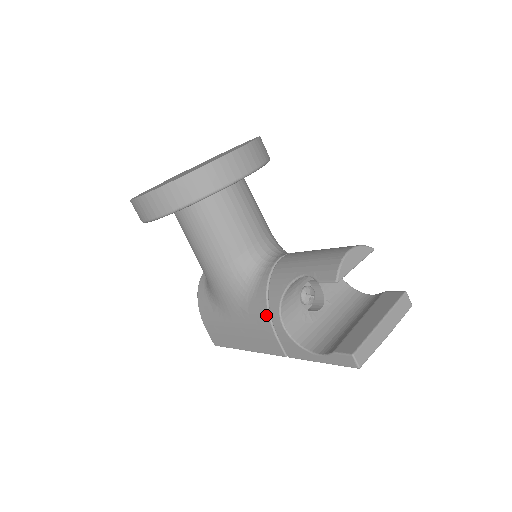
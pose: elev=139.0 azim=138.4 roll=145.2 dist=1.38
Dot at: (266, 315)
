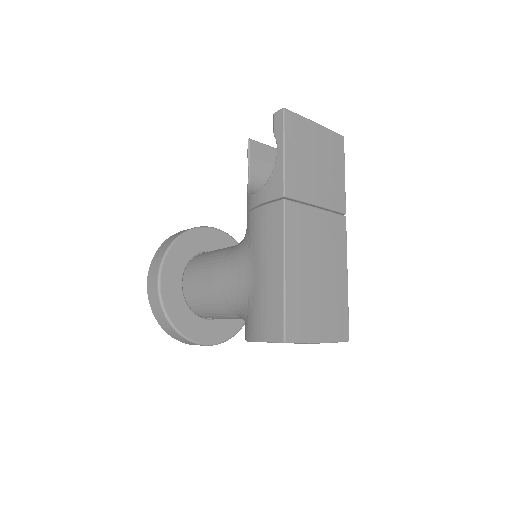
Dot at: (253, 213)
